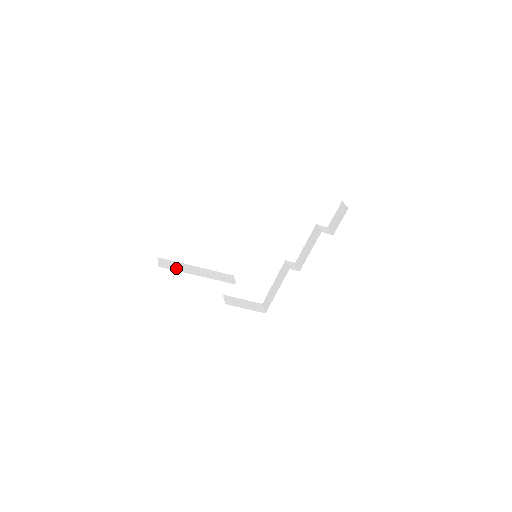
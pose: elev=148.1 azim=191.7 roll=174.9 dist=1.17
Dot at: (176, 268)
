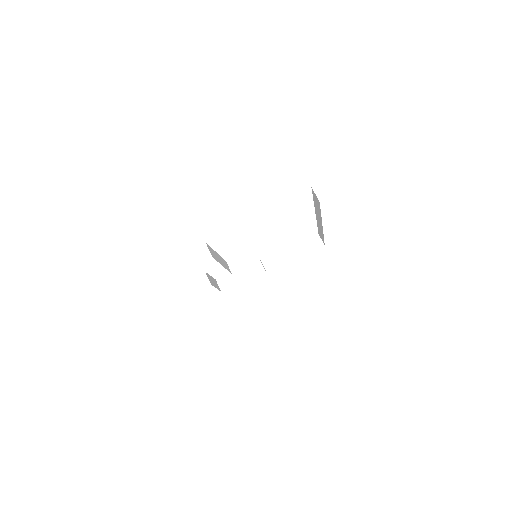
Dot at: (216, 257)
